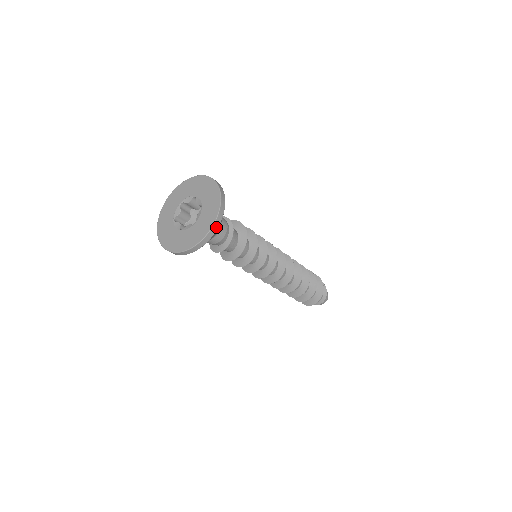
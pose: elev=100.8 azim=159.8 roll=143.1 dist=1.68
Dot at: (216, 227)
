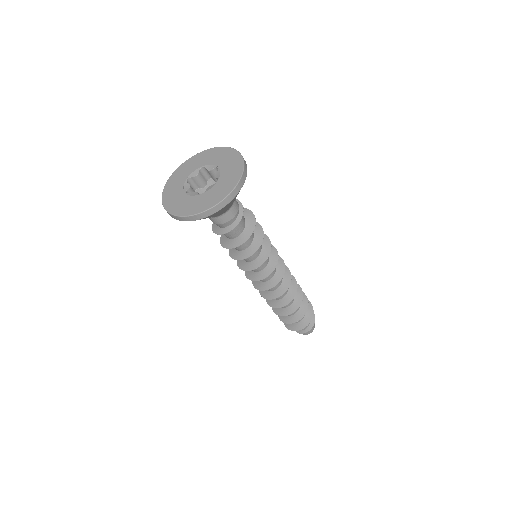
Dot at: (217, 209)
